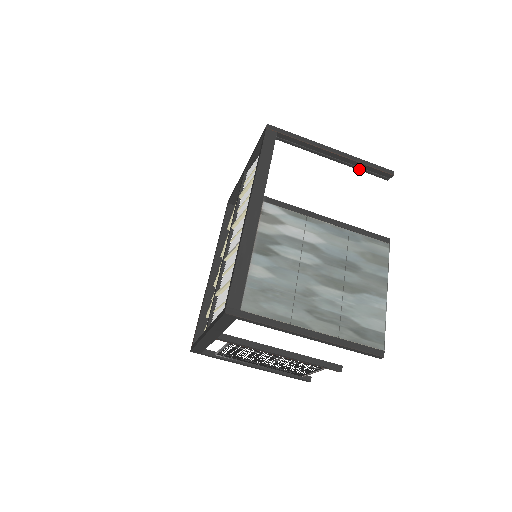
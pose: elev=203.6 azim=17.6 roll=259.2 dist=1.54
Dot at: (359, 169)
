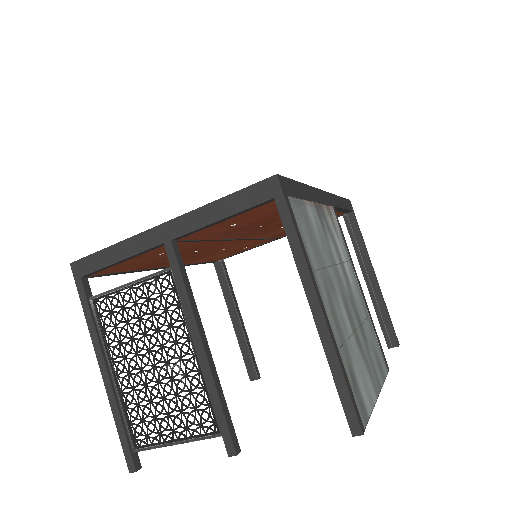
Dot at: (377, 312)
